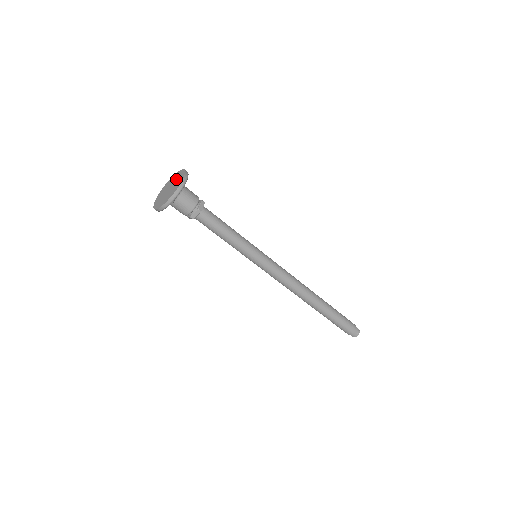
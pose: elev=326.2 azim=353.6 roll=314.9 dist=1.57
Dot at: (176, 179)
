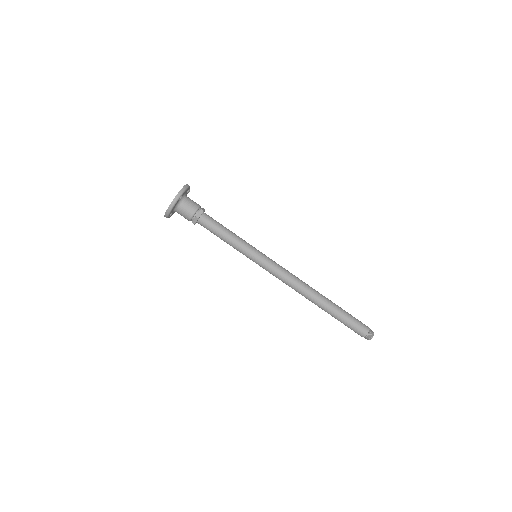
Dot at: occluded
